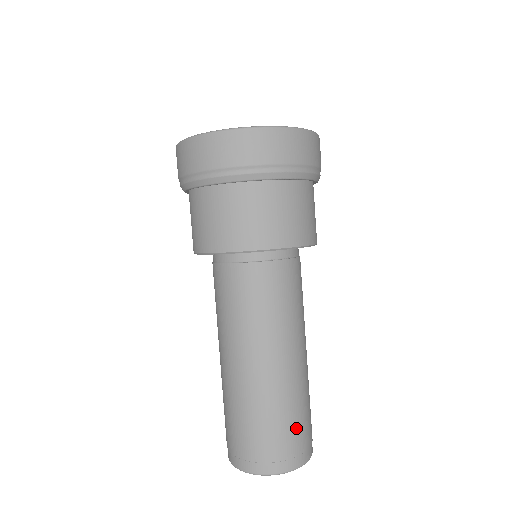
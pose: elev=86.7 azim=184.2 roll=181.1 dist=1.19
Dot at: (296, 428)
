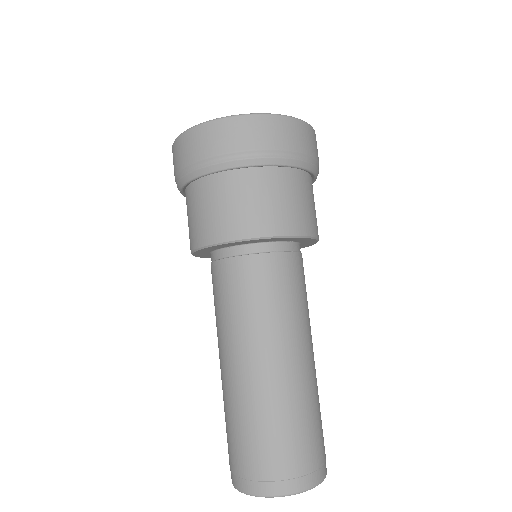
Dot at: (312, 438)
